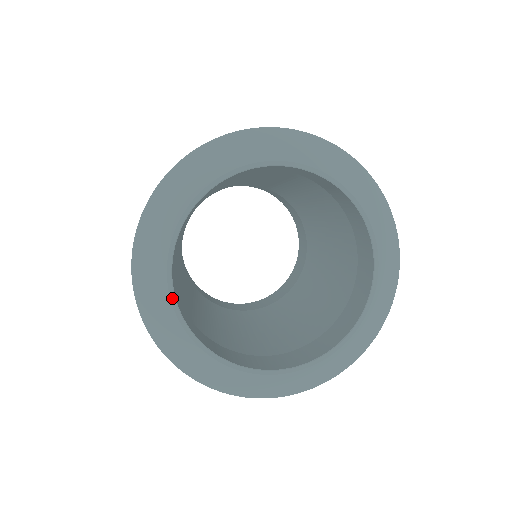
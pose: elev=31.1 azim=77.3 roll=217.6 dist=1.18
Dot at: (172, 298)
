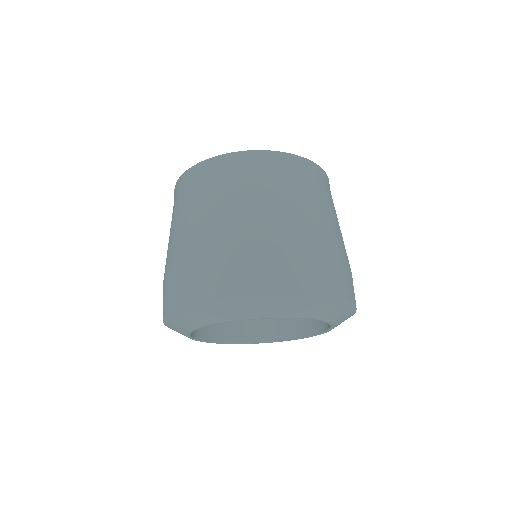
Dot at: (190, 337)
